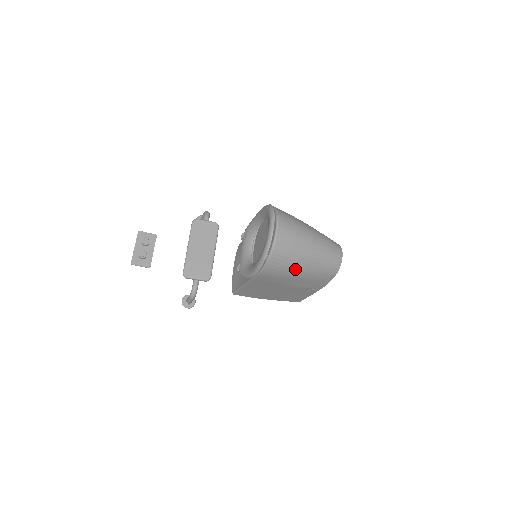
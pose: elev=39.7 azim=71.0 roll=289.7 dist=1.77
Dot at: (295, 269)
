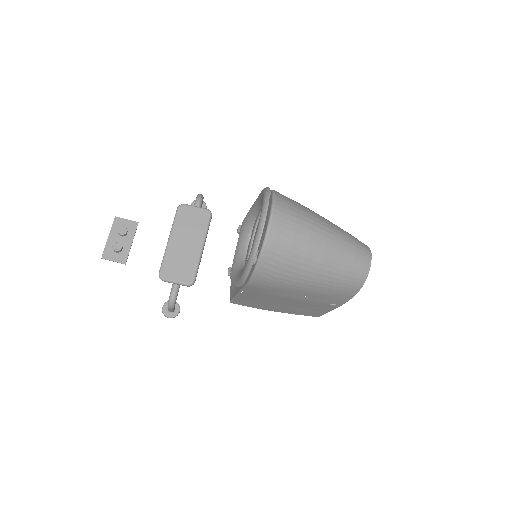
Dot at: (299, 279)
